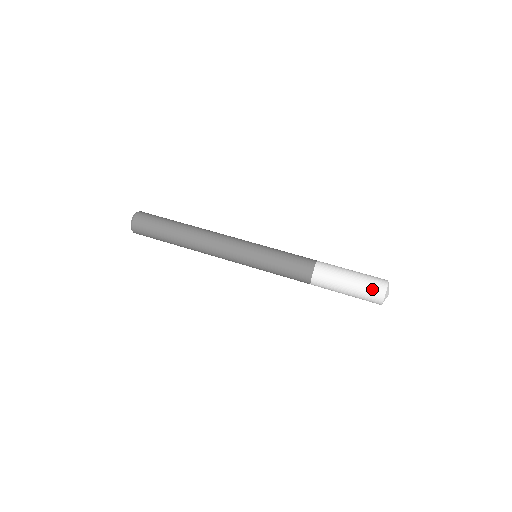
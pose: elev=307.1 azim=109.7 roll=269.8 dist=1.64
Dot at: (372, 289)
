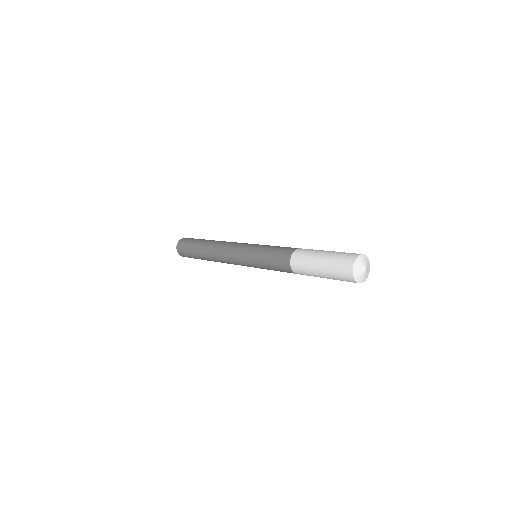
Dot at: (347, 254)
